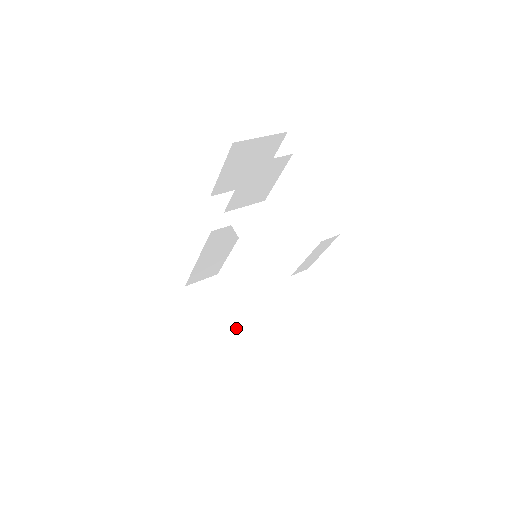
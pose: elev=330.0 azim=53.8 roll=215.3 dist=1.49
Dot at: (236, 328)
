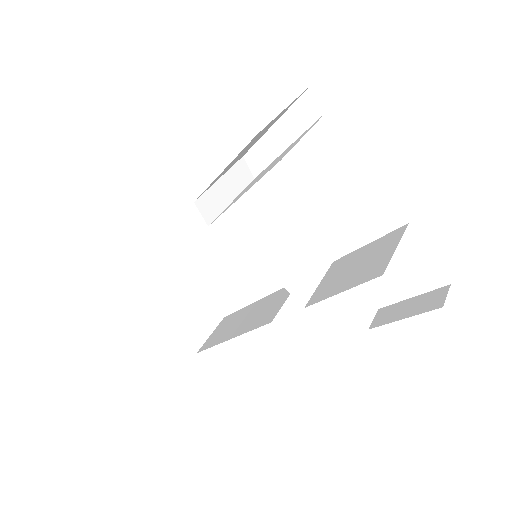
Dot at: (208, 319)
